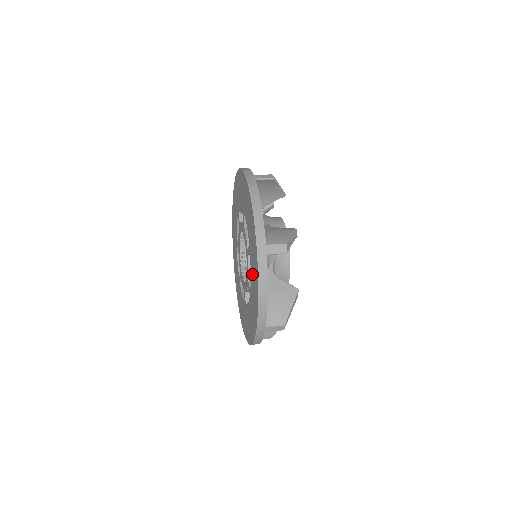
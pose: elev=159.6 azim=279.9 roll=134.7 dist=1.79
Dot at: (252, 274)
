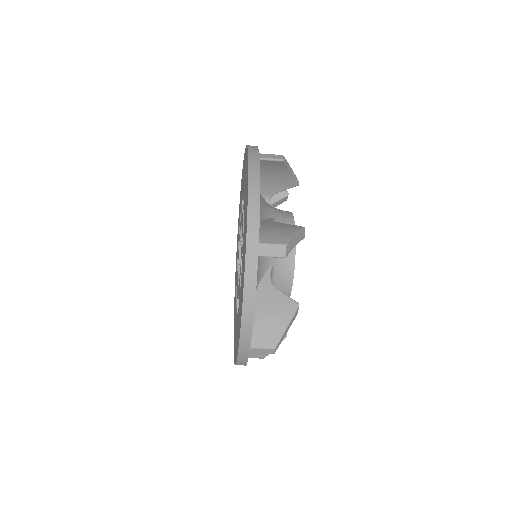
Dot at: (243, 183)
